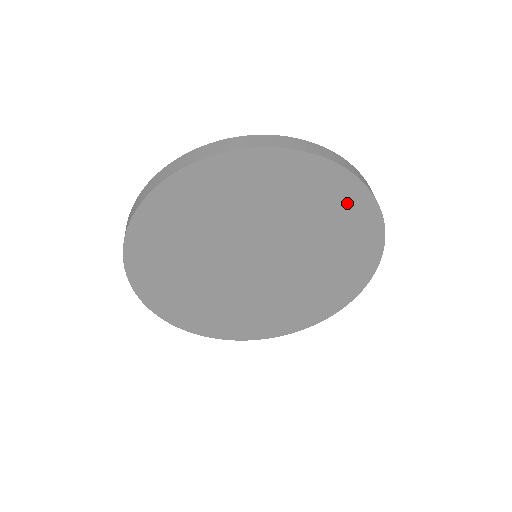
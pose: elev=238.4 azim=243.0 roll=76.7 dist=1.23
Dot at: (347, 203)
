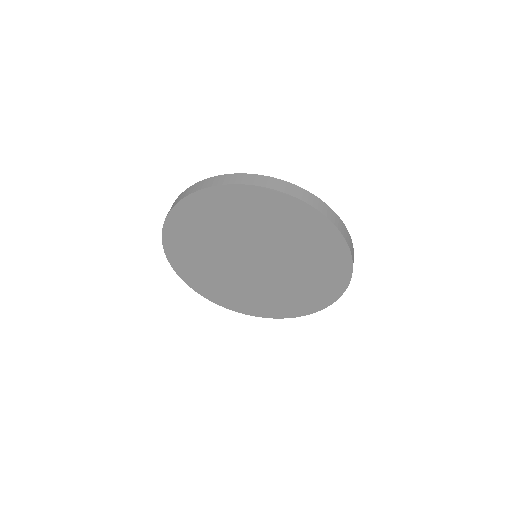
Dot at: (335, 267)
